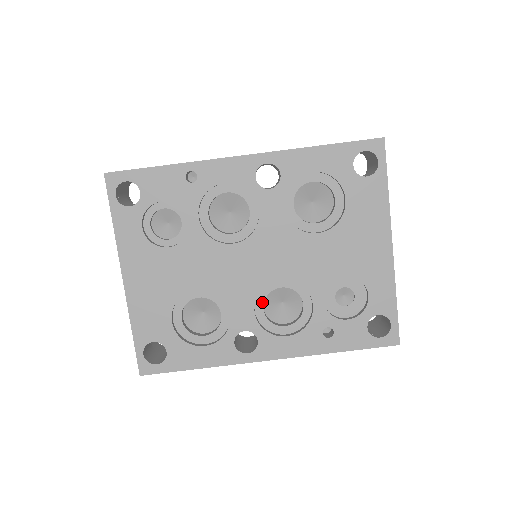
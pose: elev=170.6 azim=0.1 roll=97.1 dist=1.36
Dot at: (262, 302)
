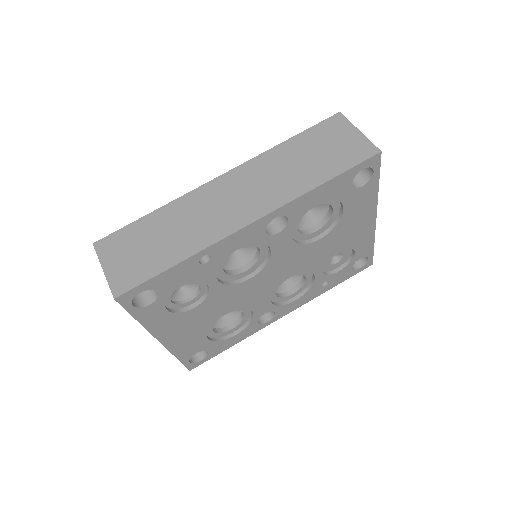
Dot at: (275, 292)
